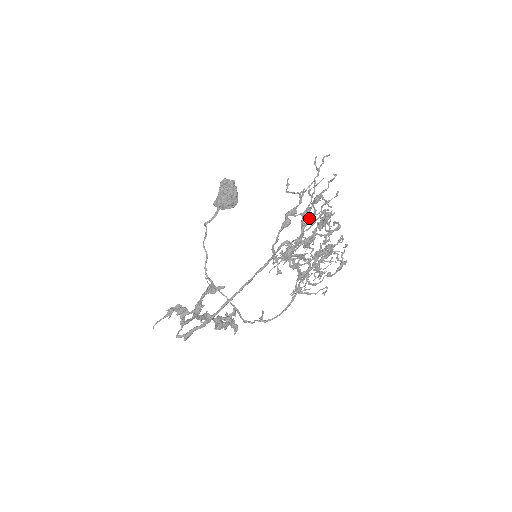
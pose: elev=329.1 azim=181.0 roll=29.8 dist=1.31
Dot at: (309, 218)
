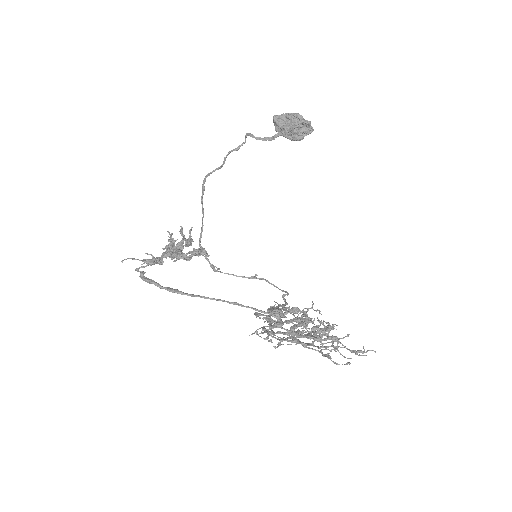
Dot at: occluded
